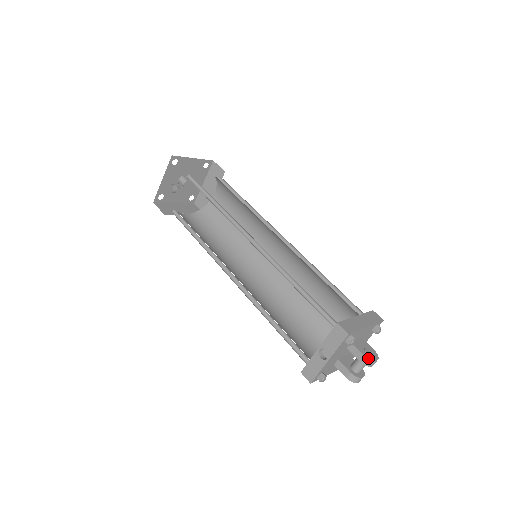
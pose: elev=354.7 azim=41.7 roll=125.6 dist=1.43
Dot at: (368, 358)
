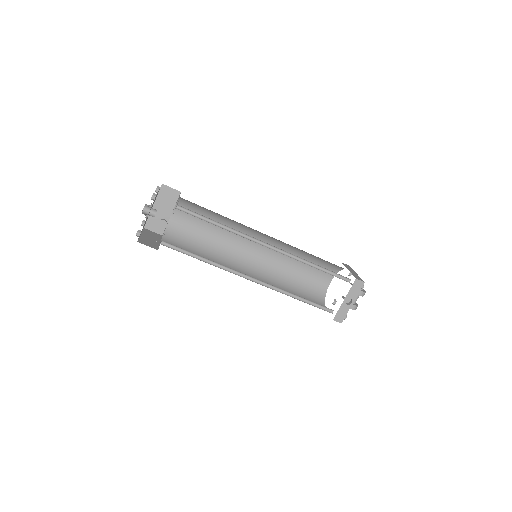
Dot at: (364, 292)
